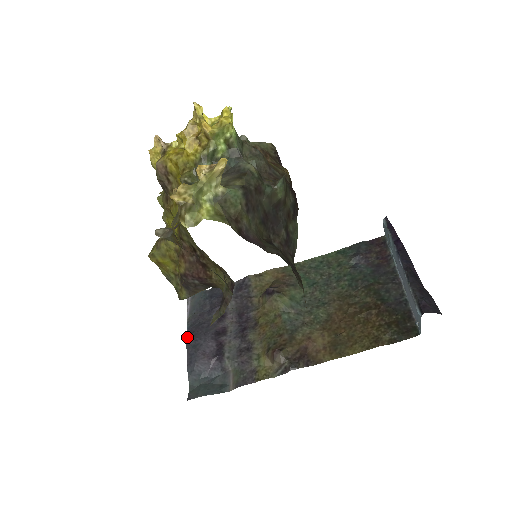
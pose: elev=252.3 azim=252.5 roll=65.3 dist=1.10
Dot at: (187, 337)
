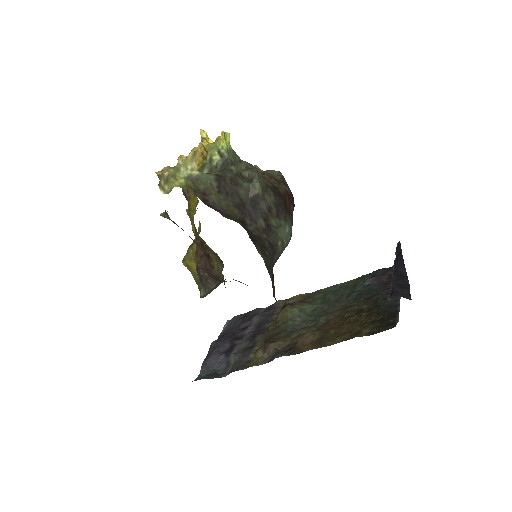
Dot at: occluded
